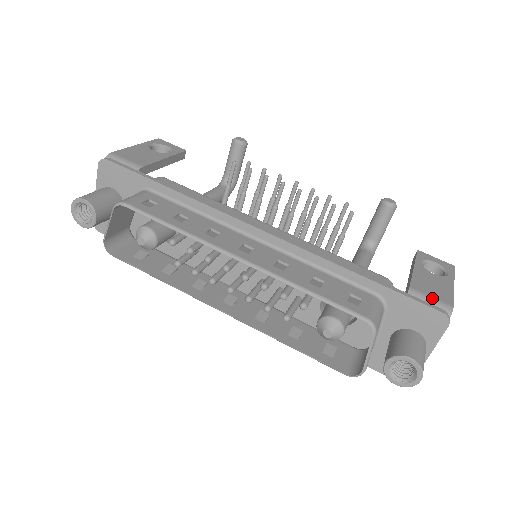
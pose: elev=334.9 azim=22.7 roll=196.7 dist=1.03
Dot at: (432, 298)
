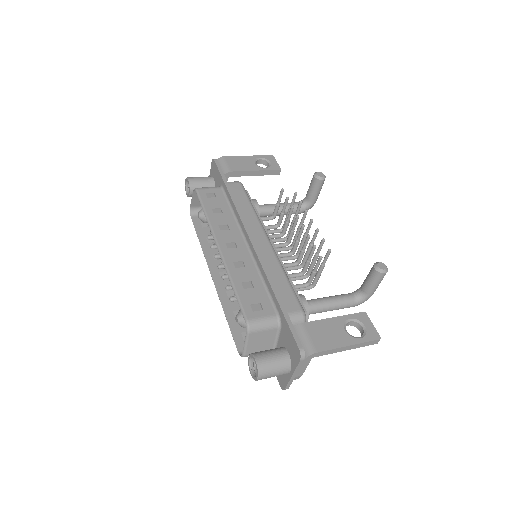
Dot at: (309, 338)
